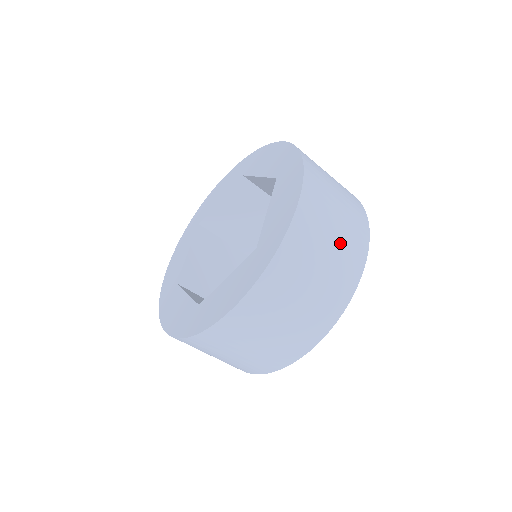
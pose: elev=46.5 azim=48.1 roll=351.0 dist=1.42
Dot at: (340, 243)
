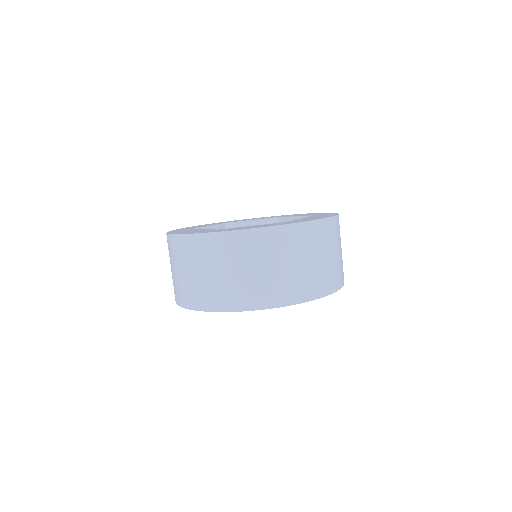
Dot at: occluded
